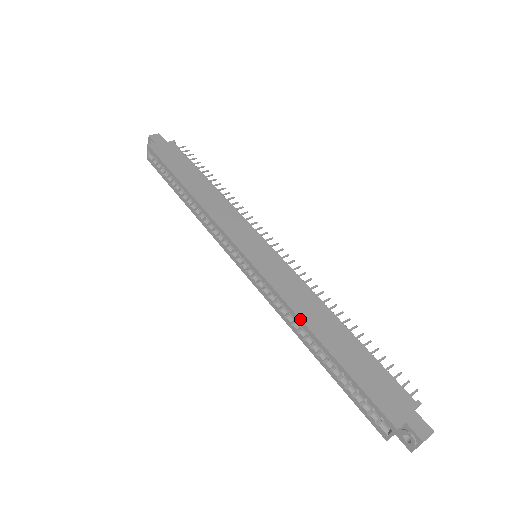
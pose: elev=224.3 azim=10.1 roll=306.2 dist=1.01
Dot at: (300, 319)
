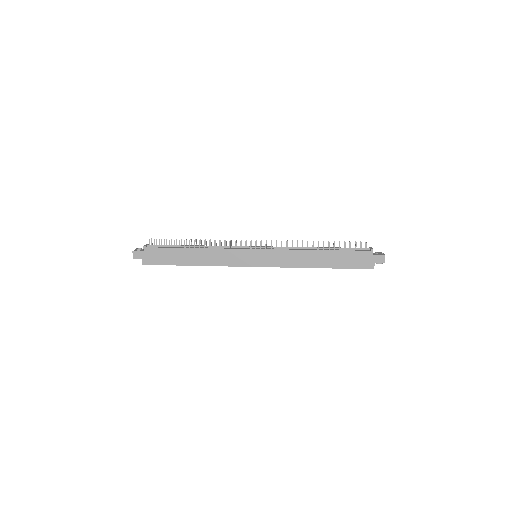
Dot at: occluded
